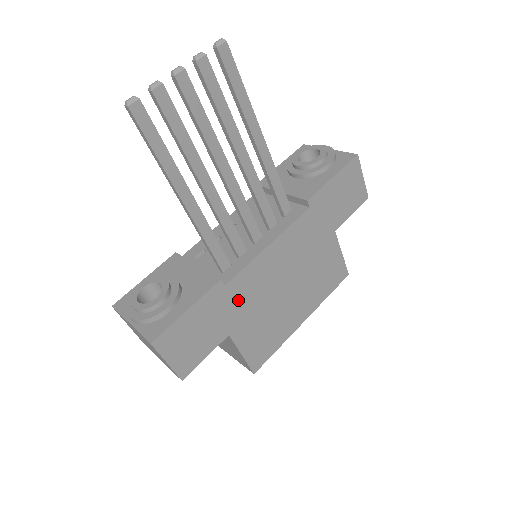
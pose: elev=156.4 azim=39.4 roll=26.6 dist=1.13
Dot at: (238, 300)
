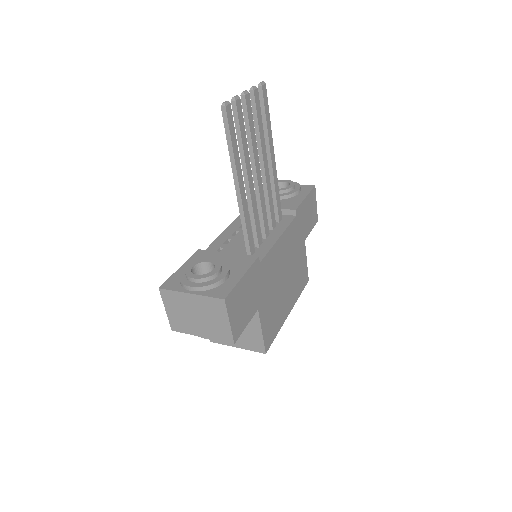
Dot at: (264, 279)
